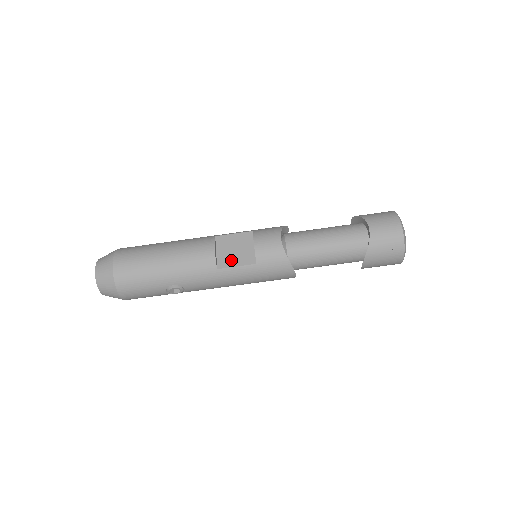
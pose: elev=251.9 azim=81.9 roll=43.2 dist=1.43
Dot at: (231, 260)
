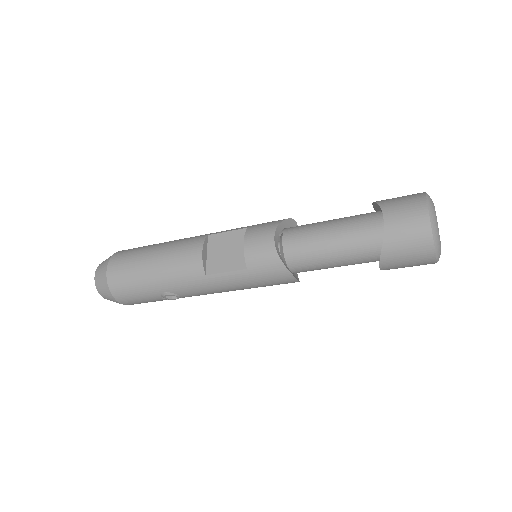
Dot at: (221, 264)
